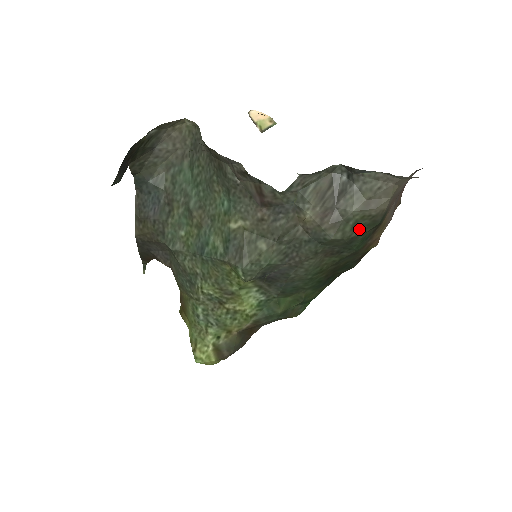
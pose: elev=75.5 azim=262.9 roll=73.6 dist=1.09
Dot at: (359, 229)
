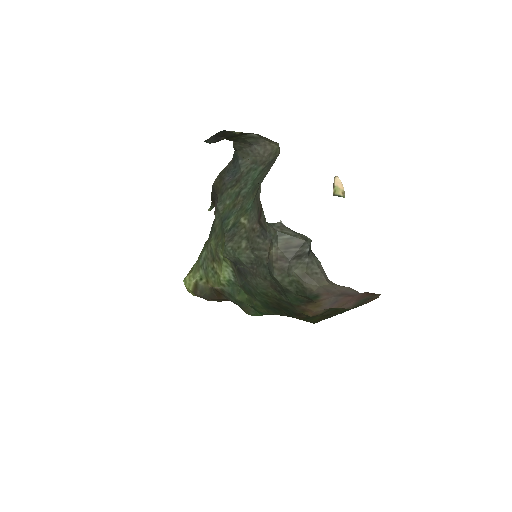
Dot at: (294, 288)
